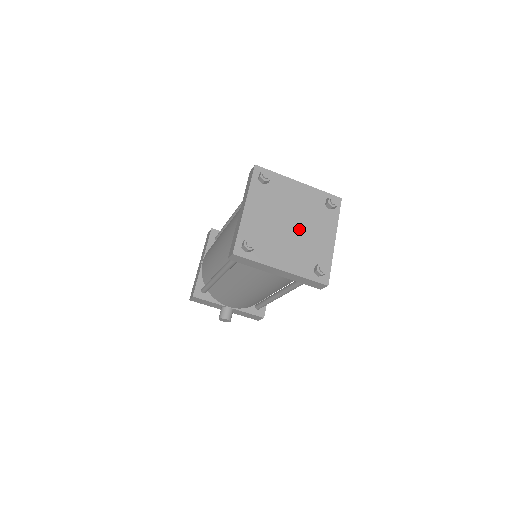
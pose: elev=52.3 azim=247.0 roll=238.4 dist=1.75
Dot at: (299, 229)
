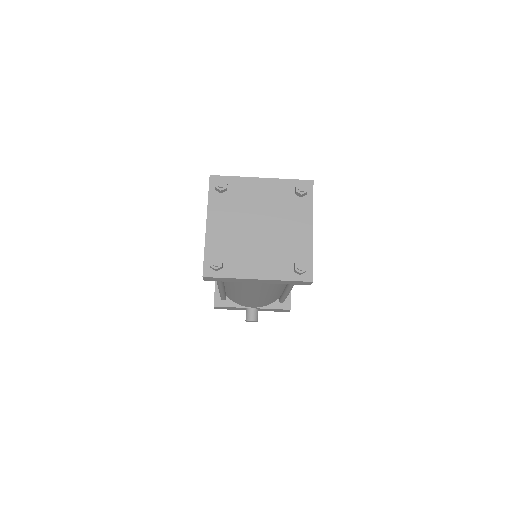
Dot at: (270, 230)
